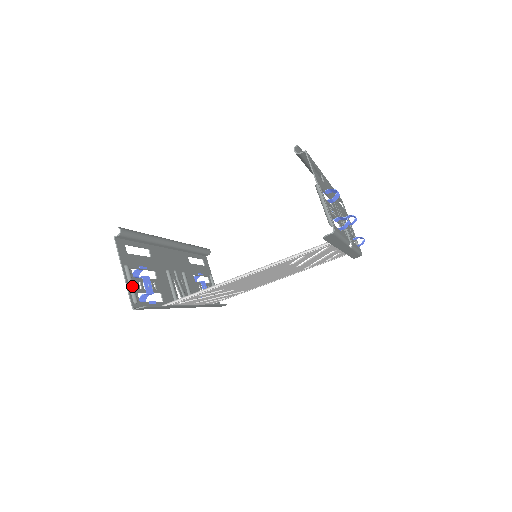
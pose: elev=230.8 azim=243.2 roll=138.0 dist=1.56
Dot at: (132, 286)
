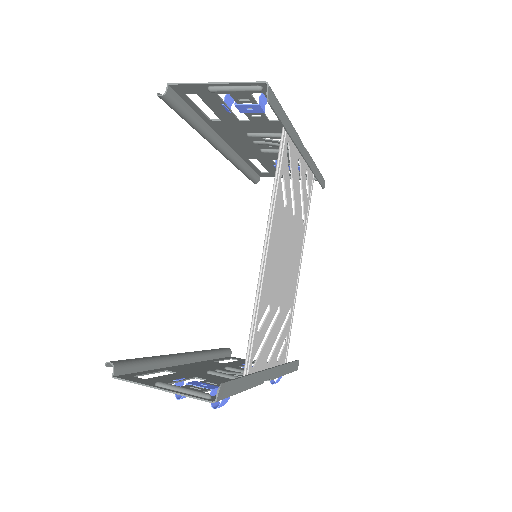
Dot at: (186, 389)
